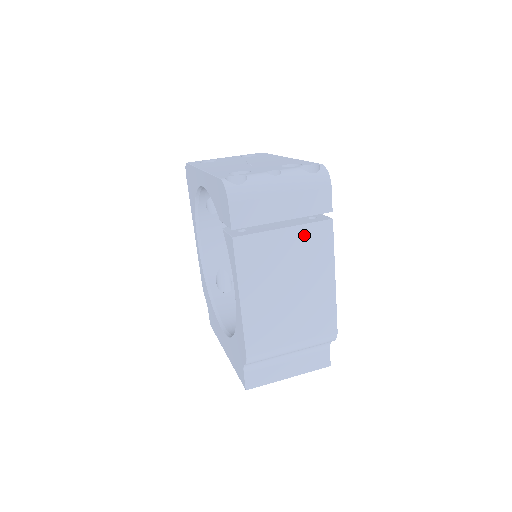
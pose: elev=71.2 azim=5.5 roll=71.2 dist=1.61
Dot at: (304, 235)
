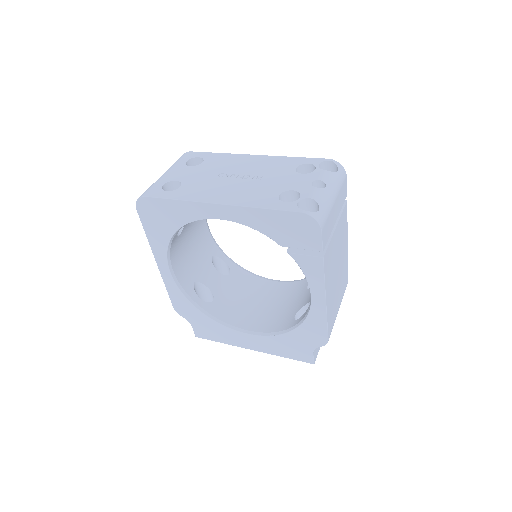
Dot at: (341, 224)
